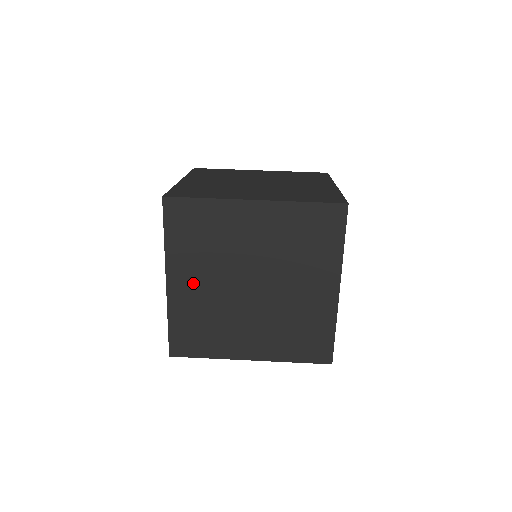
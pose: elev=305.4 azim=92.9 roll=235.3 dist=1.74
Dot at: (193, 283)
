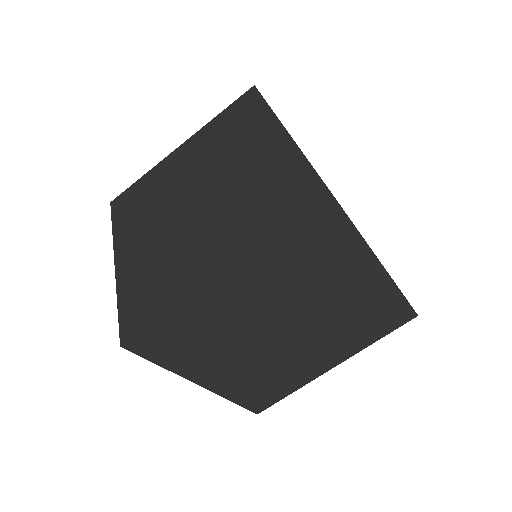
Dot at: (226, 369)
